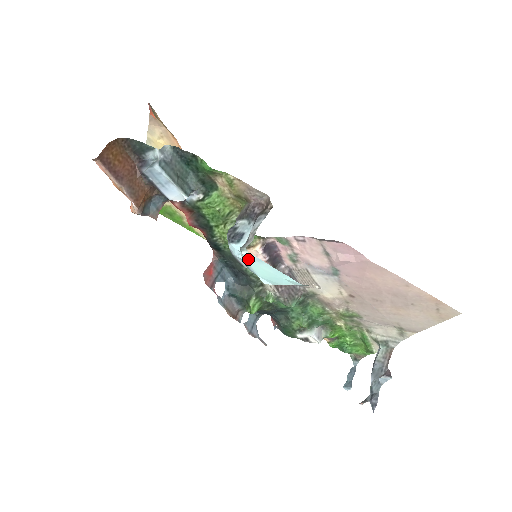
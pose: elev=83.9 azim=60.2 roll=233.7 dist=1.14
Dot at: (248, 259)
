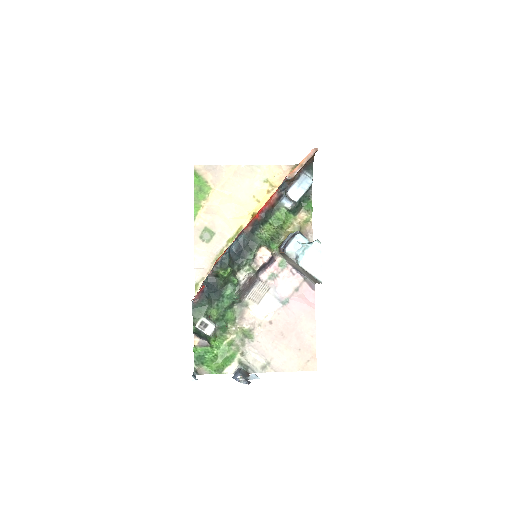
Dot at: (314, 246)
